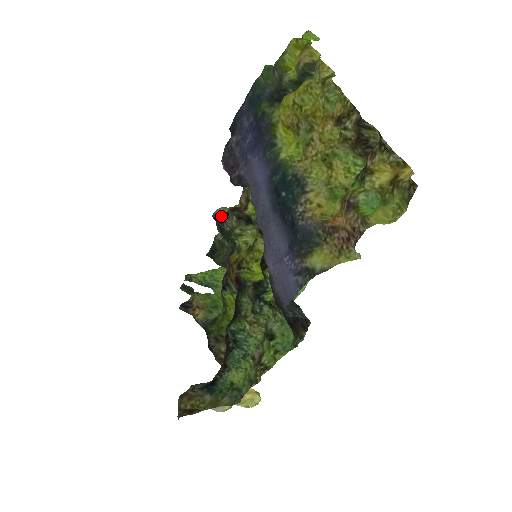
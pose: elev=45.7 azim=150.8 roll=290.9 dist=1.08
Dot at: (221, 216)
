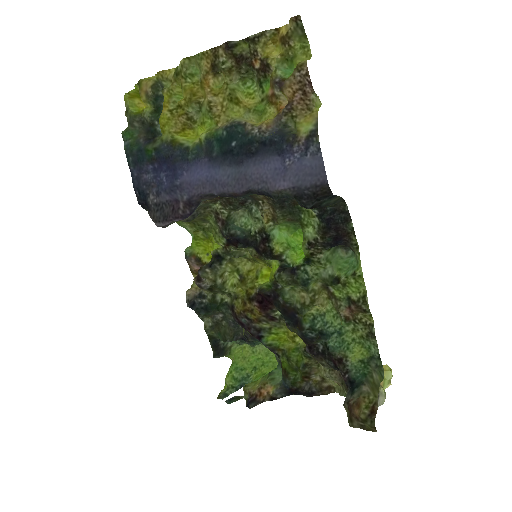
Dot at: (194, 297)
